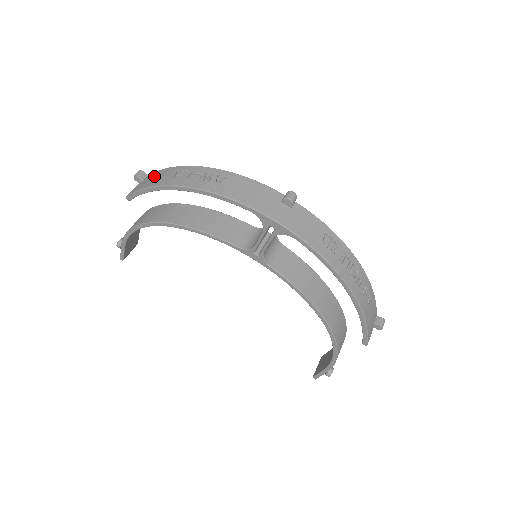
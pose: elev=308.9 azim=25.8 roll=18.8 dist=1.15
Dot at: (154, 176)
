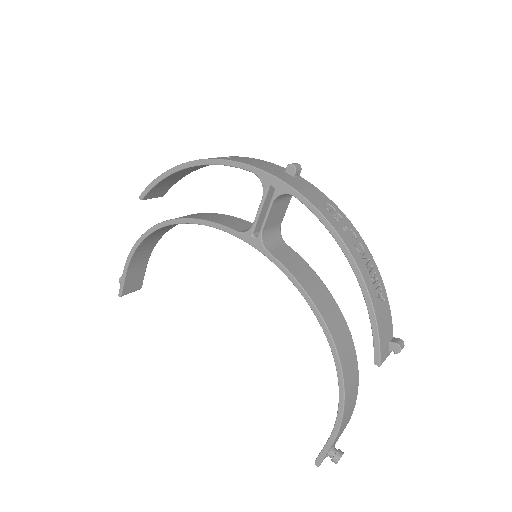
Dot at: occluded
